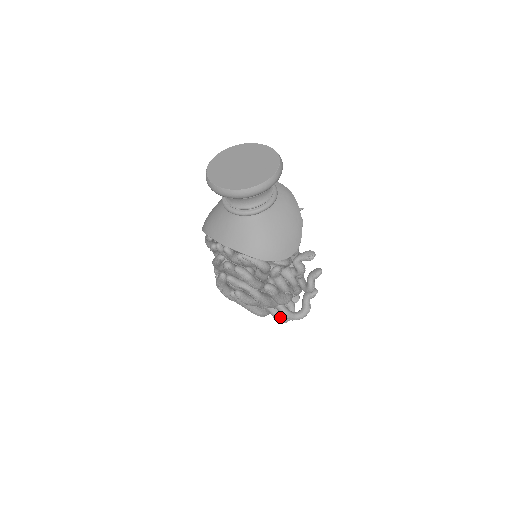
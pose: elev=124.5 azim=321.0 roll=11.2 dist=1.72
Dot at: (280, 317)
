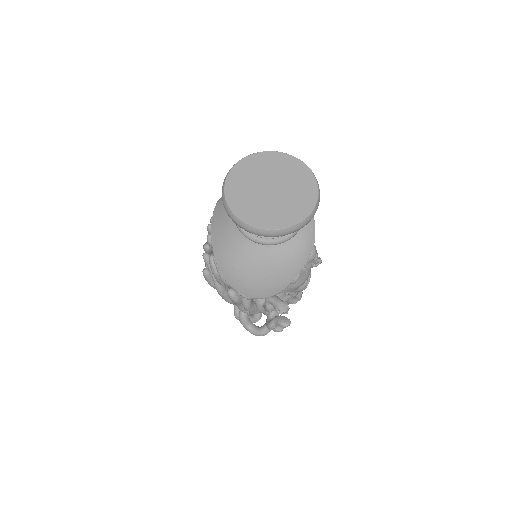
Dot at: (237, 315)
